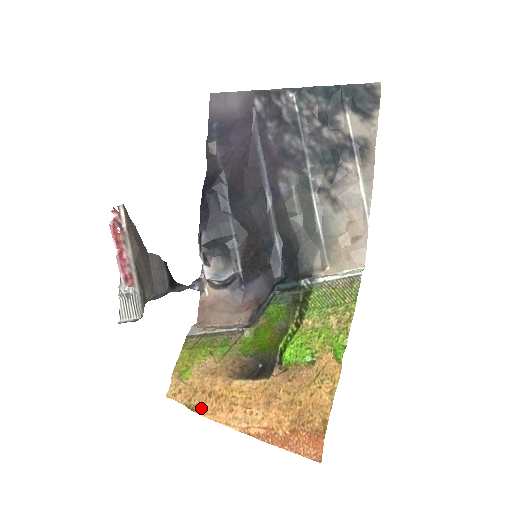
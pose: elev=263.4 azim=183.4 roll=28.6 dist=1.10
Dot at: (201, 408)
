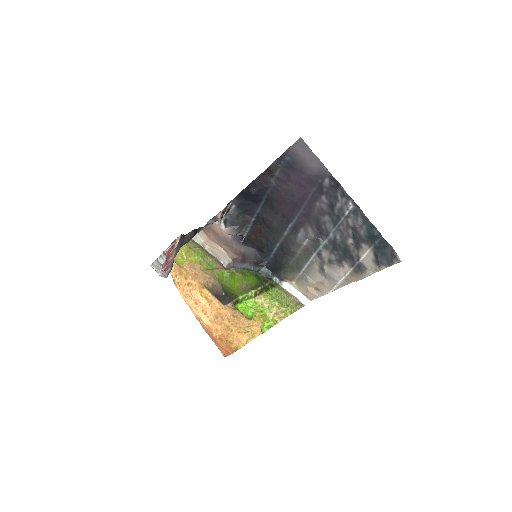
Dot at: (180, 288)
